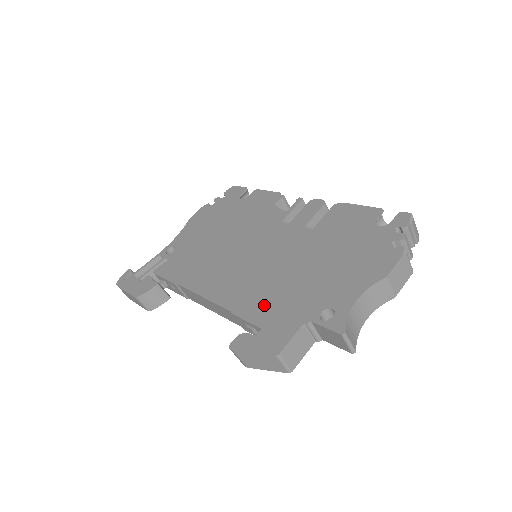
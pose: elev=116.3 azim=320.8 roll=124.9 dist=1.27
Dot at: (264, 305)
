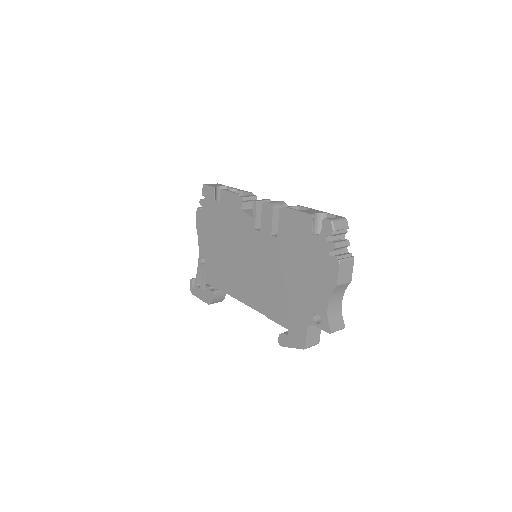
Dot at: (281, 311)
